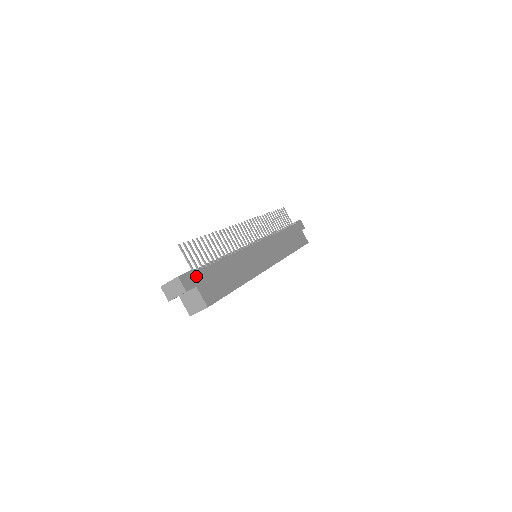
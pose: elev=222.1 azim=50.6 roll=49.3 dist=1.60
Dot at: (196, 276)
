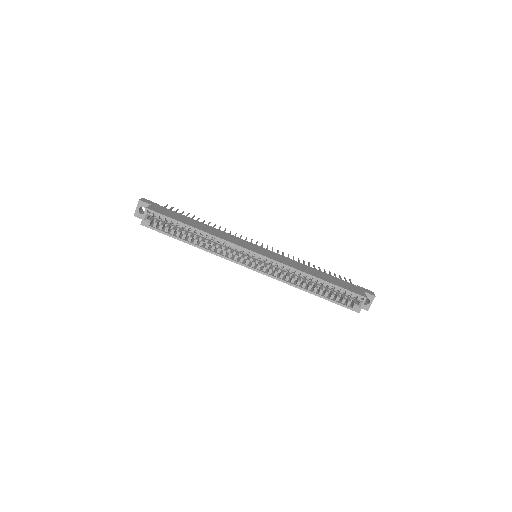
Dot at: (158, 206)
